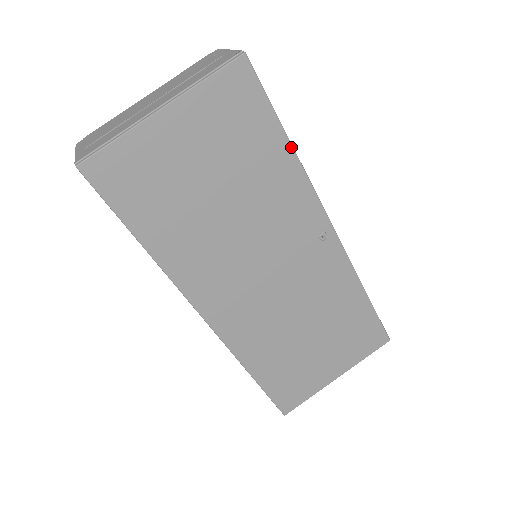
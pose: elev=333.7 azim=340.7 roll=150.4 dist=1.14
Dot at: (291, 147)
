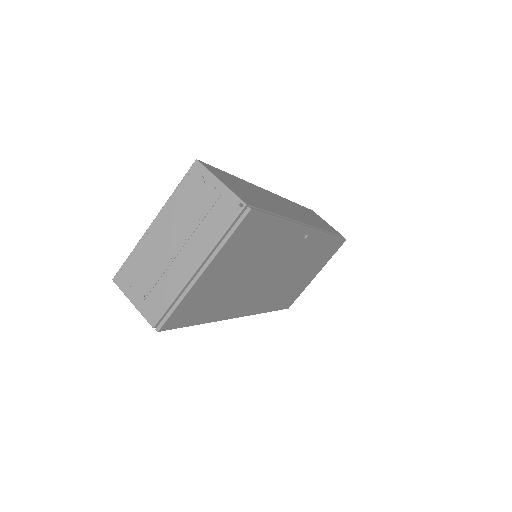
Dot at: (284, 221)
